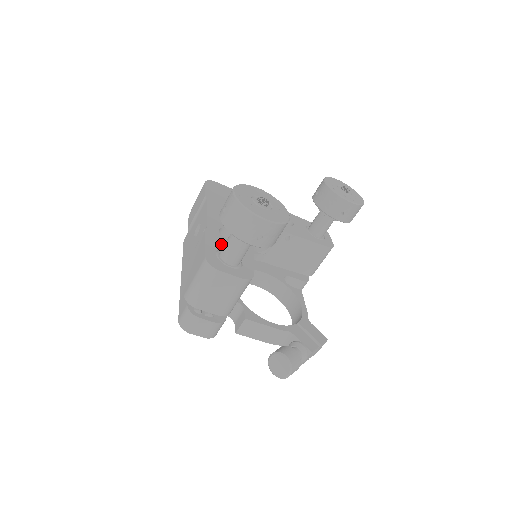
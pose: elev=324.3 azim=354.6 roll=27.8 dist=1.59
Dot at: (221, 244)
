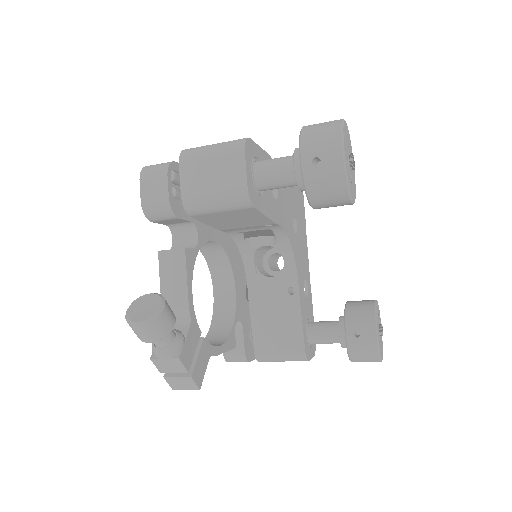
Dot at: occluded
